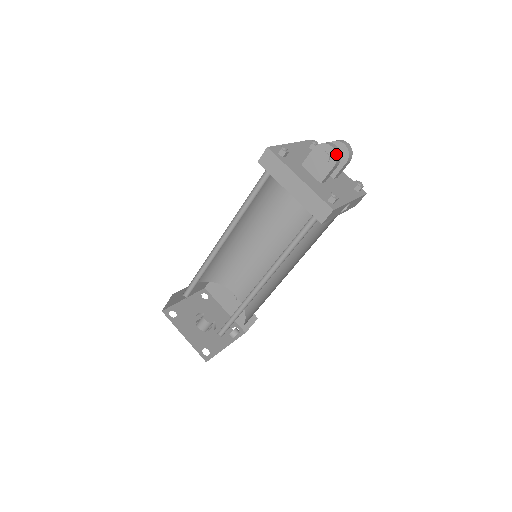
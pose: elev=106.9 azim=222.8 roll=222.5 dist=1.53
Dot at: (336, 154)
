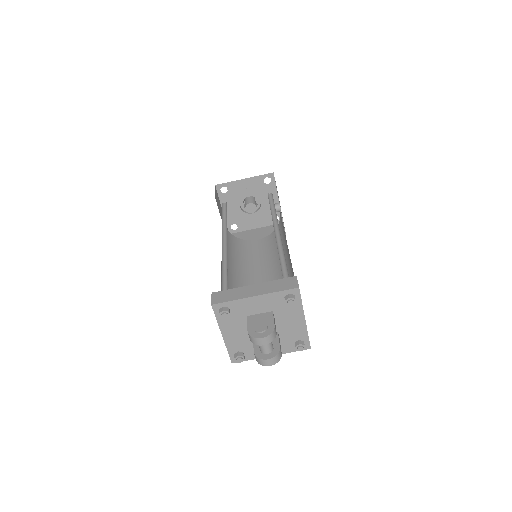
Dot at: (277, 362)
